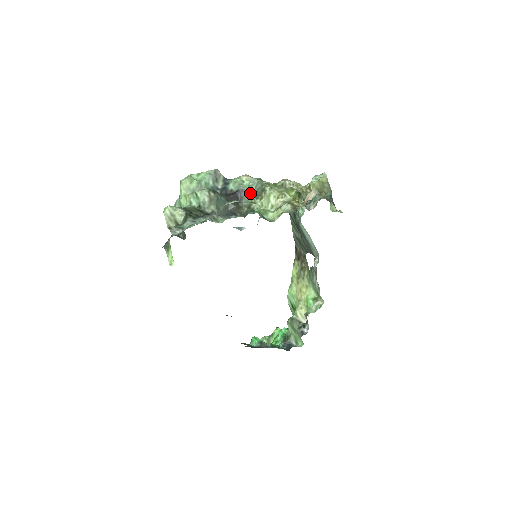
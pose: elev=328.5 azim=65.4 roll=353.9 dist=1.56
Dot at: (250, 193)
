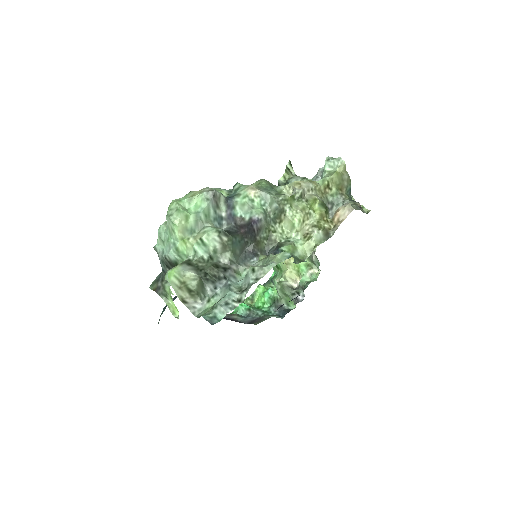
Dot at: (266, 218)
